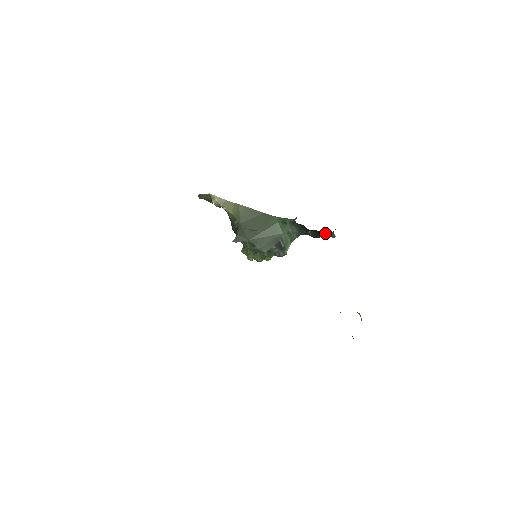
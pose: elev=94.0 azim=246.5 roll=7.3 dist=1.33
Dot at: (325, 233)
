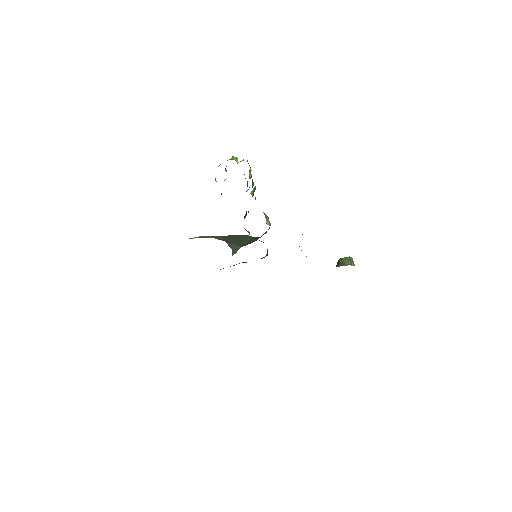
Dot at: occluded
